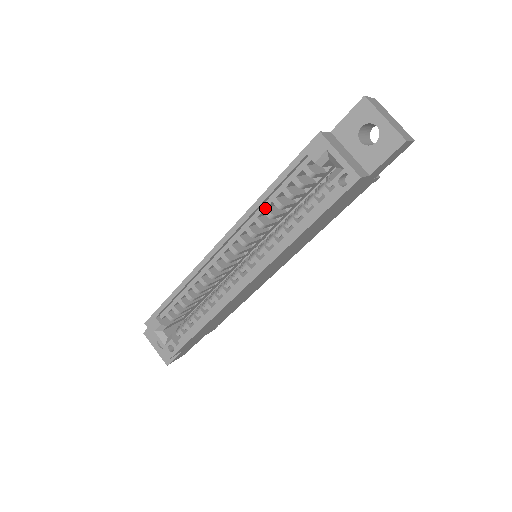
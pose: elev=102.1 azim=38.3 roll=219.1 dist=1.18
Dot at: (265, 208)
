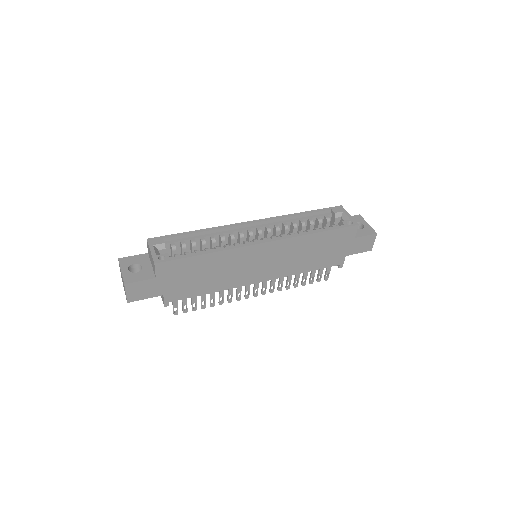
Dot at: (293, 221)
